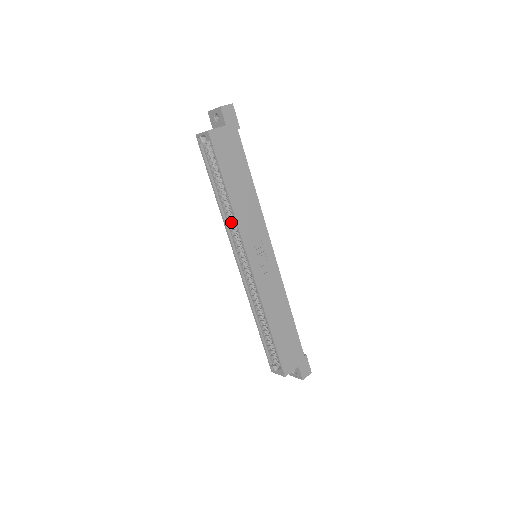
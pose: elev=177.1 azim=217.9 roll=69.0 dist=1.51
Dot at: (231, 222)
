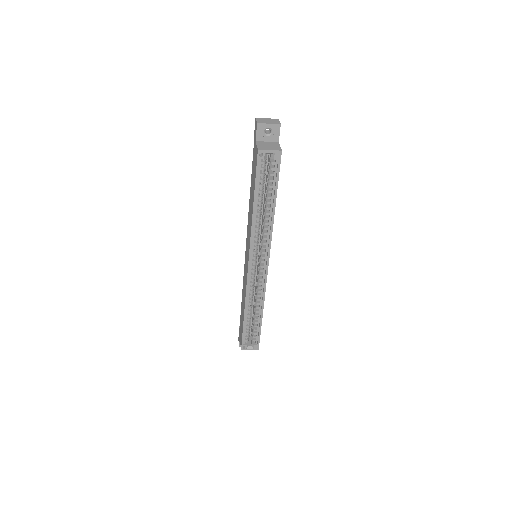
Dot at: (257, 231)
